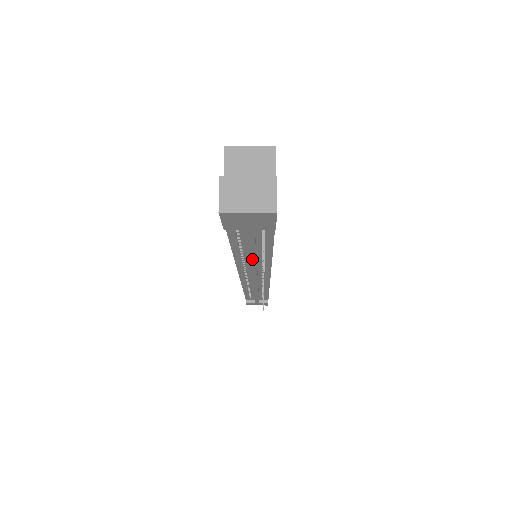
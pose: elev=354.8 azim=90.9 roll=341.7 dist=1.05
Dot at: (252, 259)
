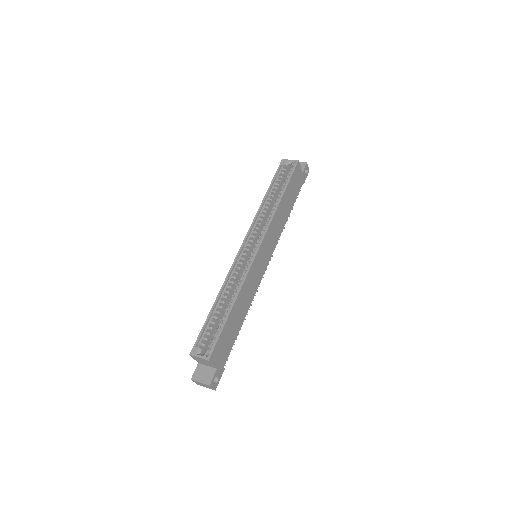
Dot at: occluded
